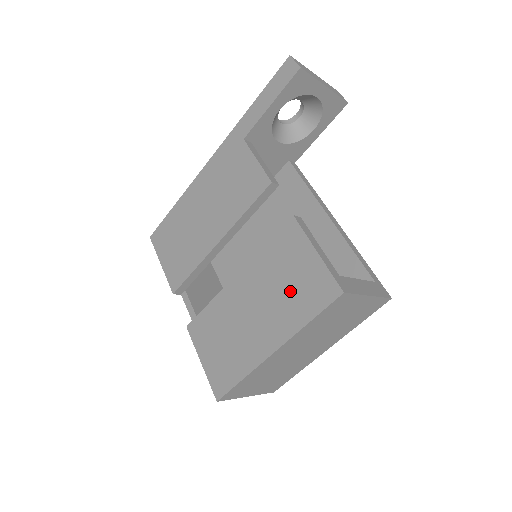
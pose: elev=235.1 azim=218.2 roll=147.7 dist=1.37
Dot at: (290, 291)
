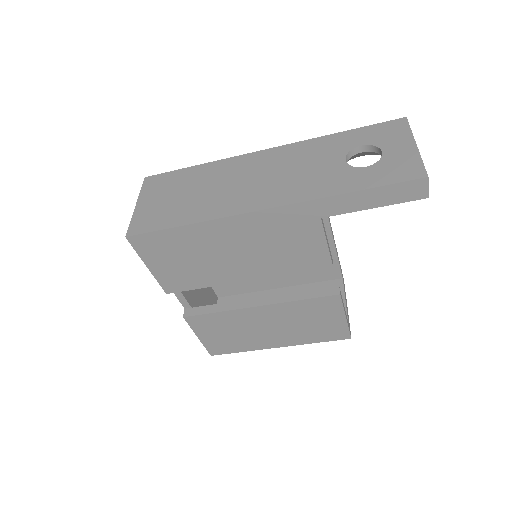
Dot at: (310, 328)
